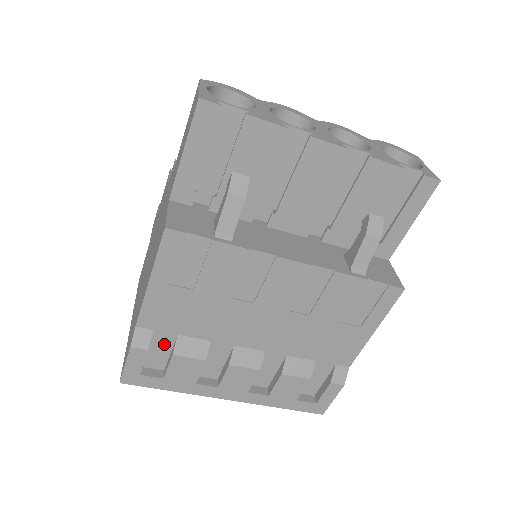
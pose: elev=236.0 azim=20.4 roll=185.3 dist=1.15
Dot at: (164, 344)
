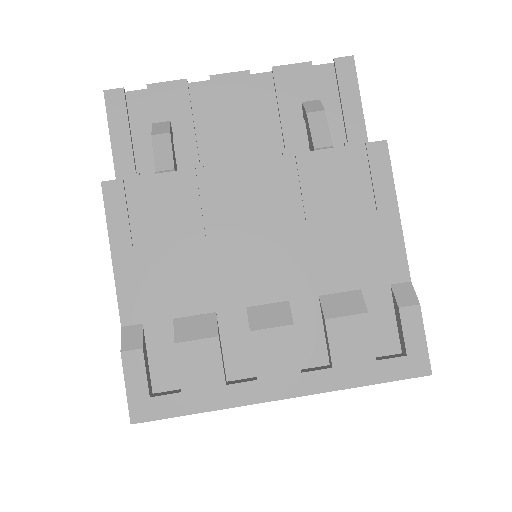
Dot at: (164, 342)
